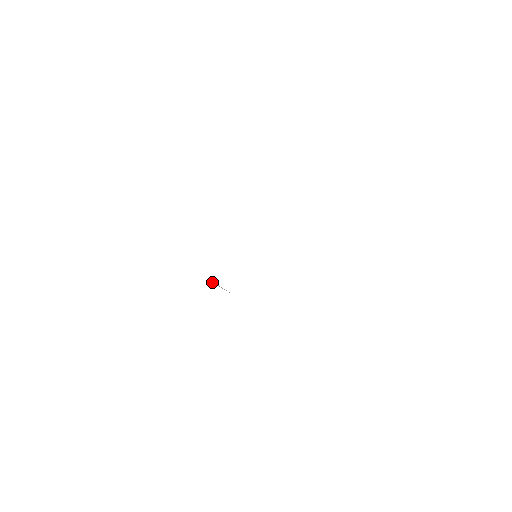
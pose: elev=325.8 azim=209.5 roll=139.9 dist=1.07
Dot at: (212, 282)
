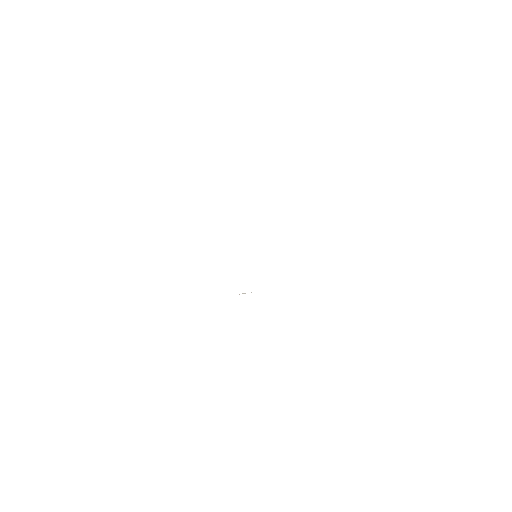
Dot at: (239, 294)
